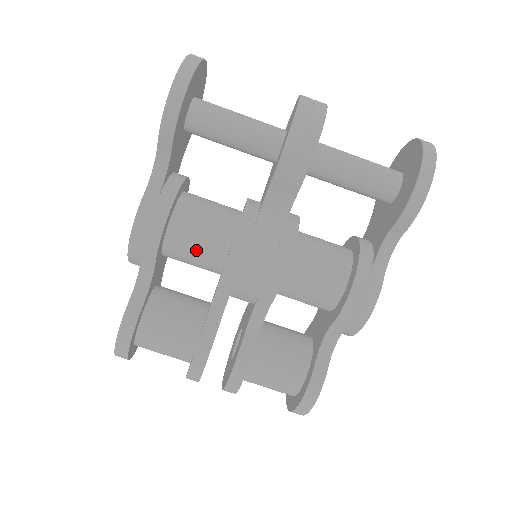
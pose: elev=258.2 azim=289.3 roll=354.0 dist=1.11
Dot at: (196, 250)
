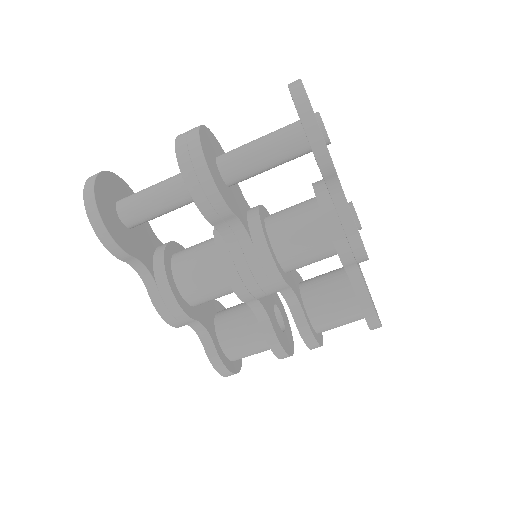
Dot at: (211, 293)
